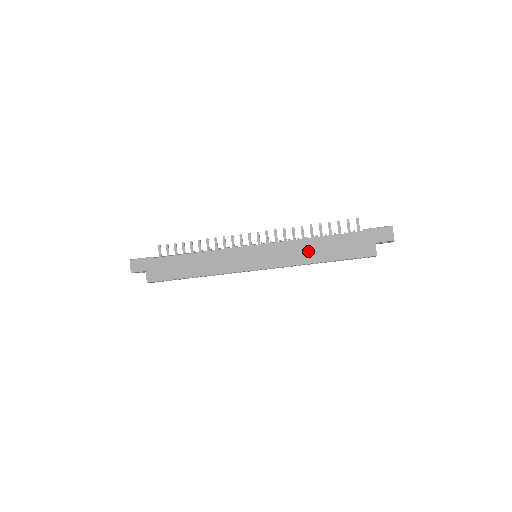
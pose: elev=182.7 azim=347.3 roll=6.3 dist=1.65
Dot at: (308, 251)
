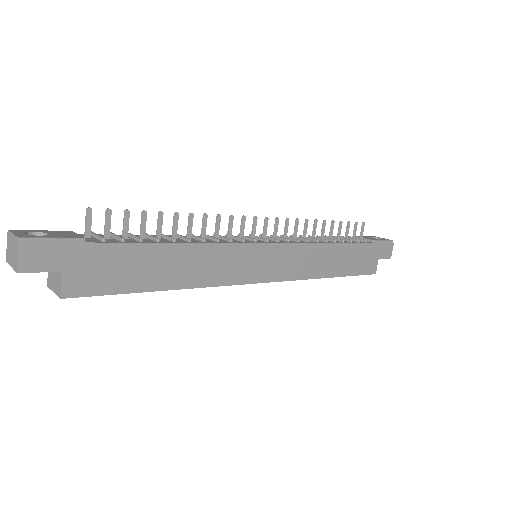
Dot at: (325, 261)
